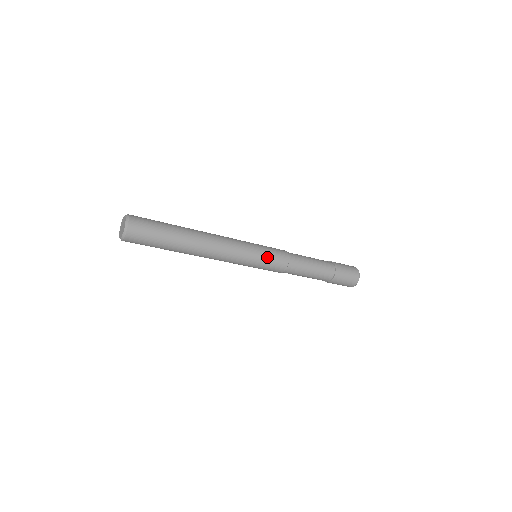
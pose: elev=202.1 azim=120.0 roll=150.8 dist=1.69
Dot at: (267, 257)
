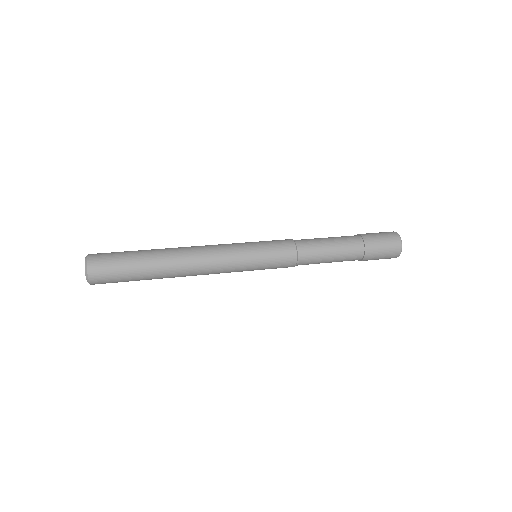
Dot at: (266, 252)
